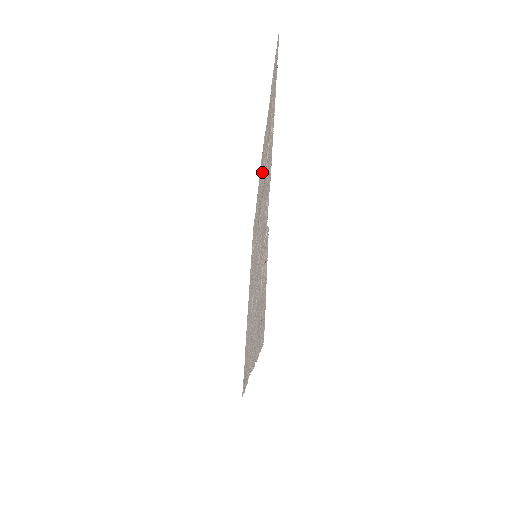
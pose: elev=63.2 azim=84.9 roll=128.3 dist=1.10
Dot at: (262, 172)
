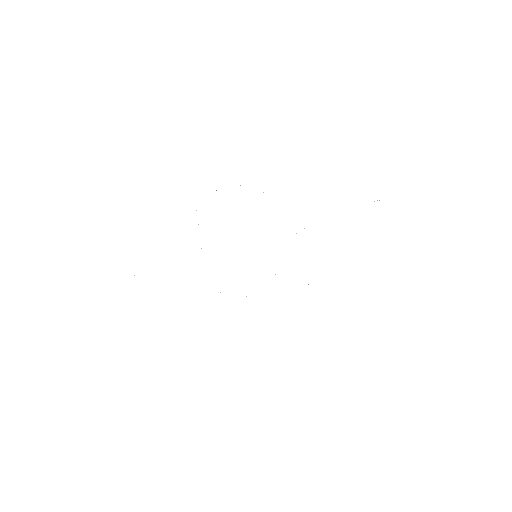
Dot at: occluded
